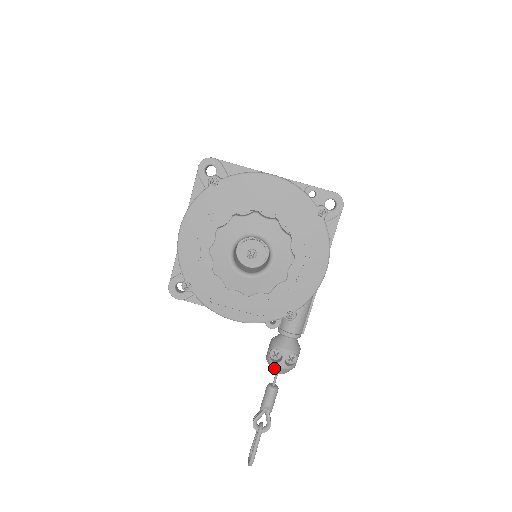
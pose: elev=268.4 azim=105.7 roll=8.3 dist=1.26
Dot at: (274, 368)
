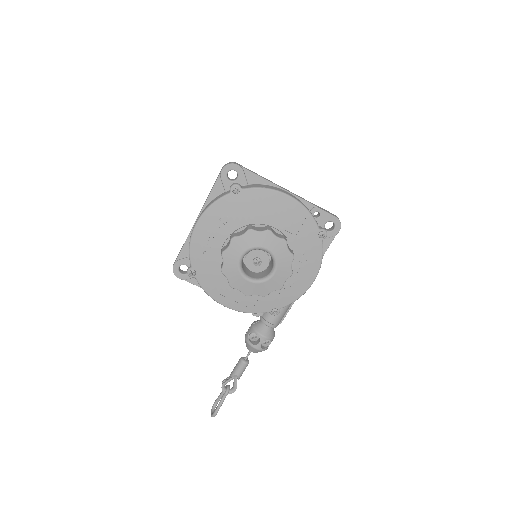
Dot at: (250, 348)
